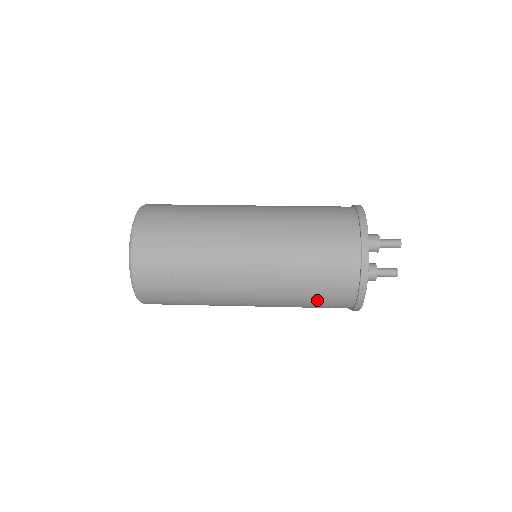
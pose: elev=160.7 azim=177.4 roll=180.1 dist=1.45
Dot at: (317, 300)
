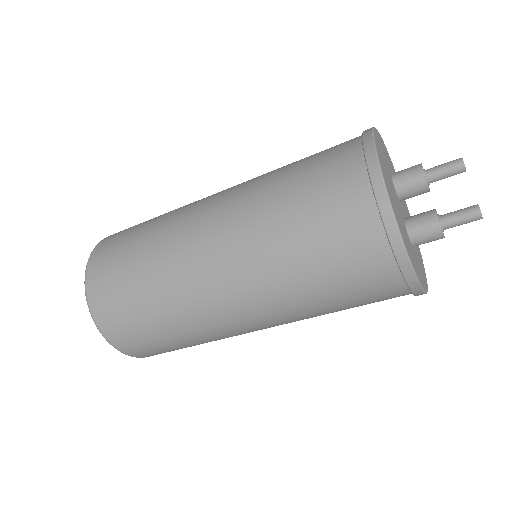
Dot at: (323, 258)
